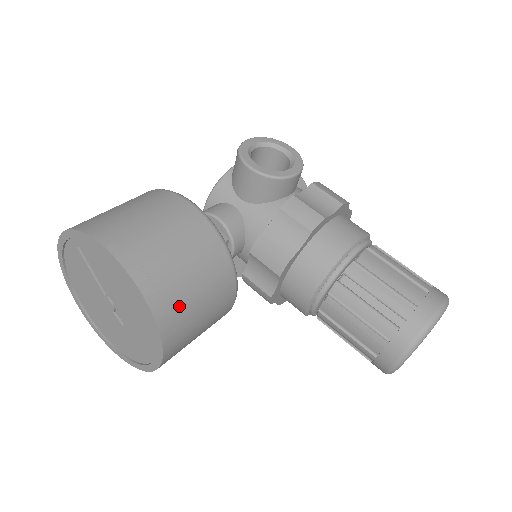
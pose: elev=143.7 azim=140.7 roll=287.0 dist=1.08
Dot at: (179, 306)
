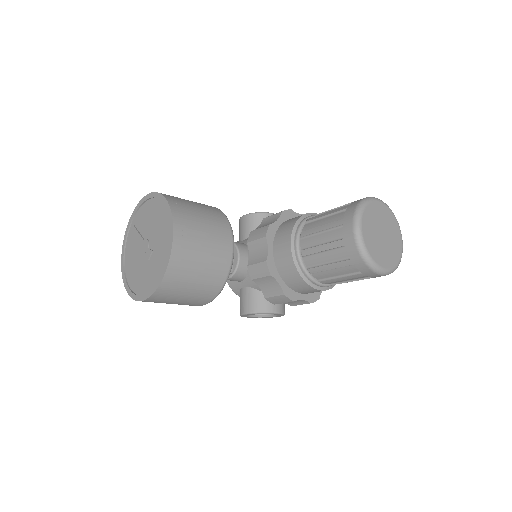
Dot at: (186, 209)
